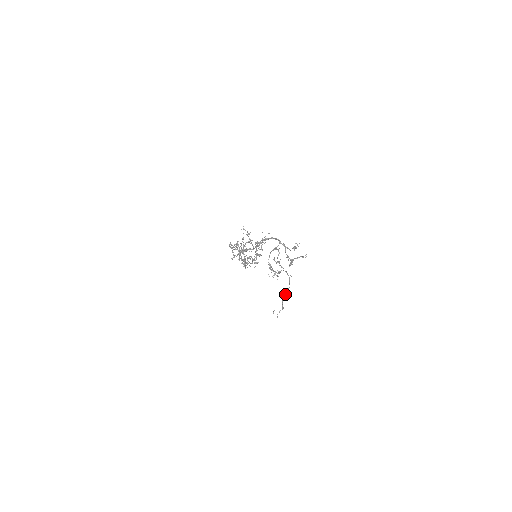
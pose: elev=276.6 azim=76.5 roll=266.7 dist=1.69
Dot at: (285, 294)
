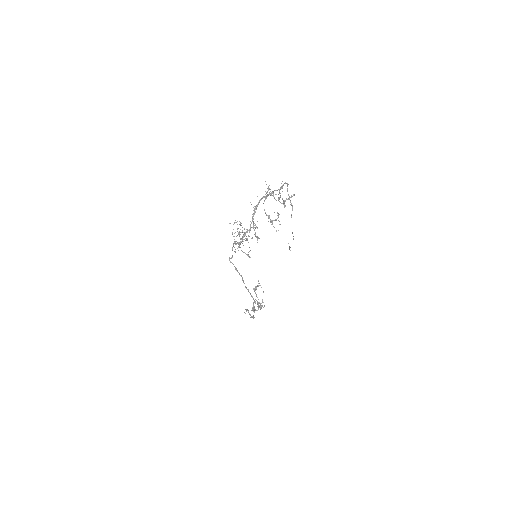
Dot at: (287, 186)
